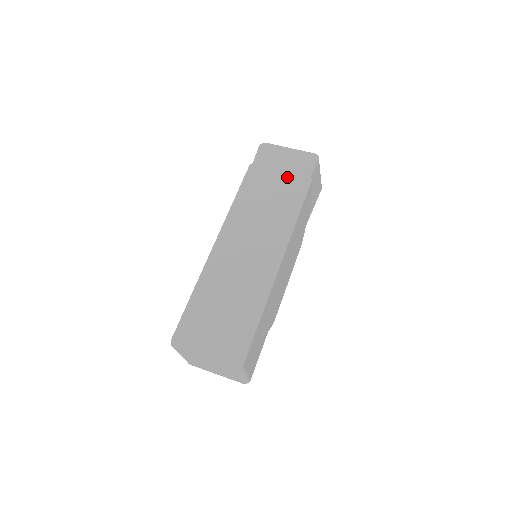
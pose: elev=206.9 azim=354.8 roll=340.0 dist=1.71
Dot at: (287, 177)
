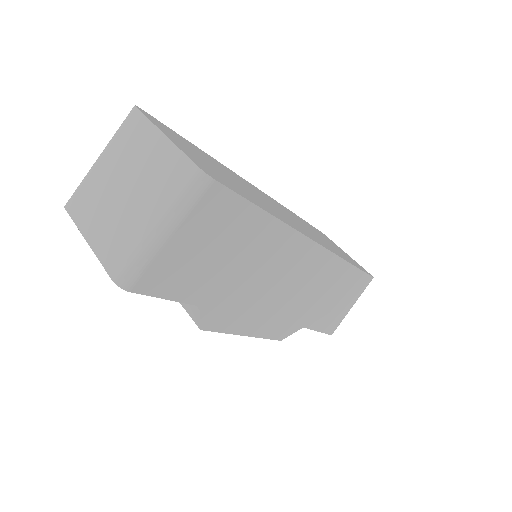
Dot at: (340, 251)
